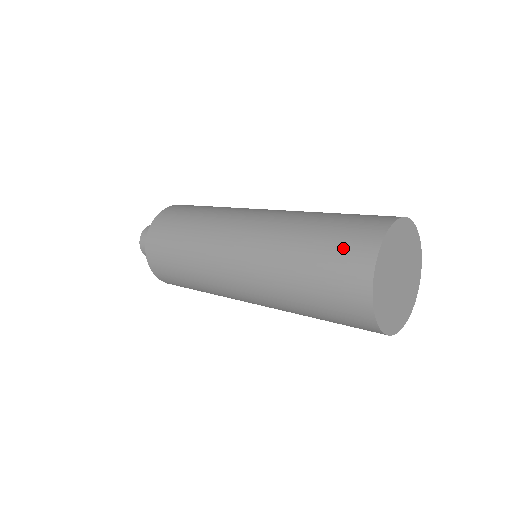
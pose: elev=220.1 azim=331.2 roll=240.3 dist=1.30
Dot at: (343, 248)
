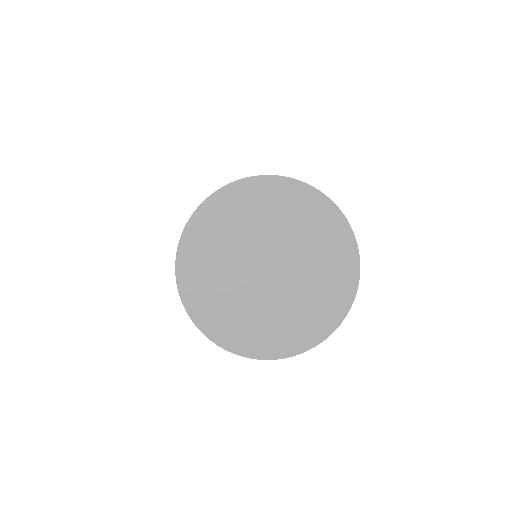
Dot at: occluded
